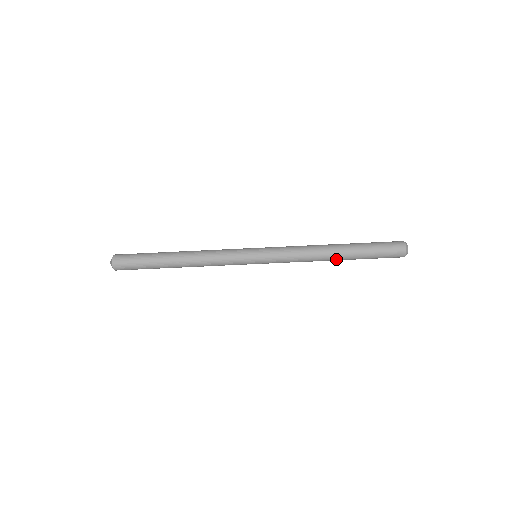
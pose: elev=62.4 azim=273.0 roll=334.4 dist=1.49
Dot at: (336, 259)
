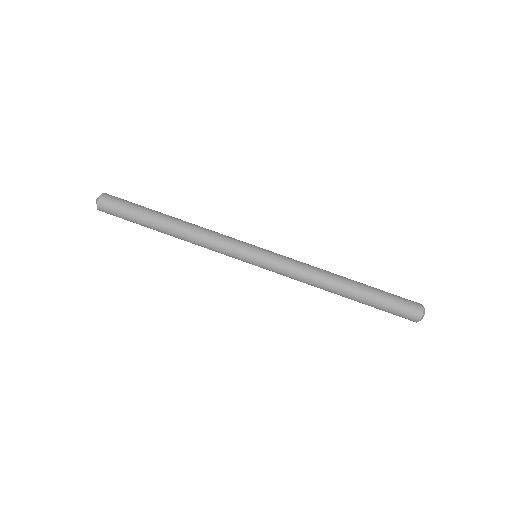
Dot at: (340, 295)
